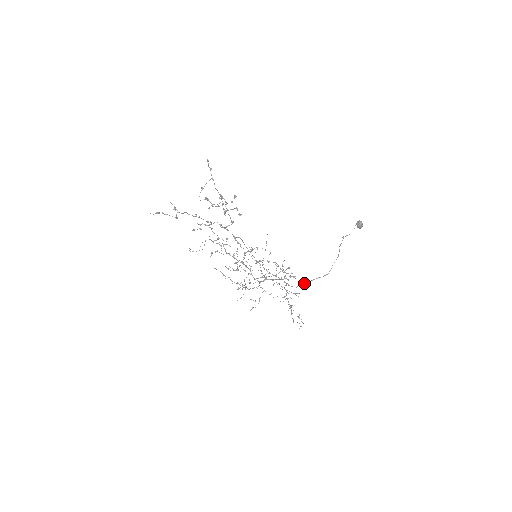
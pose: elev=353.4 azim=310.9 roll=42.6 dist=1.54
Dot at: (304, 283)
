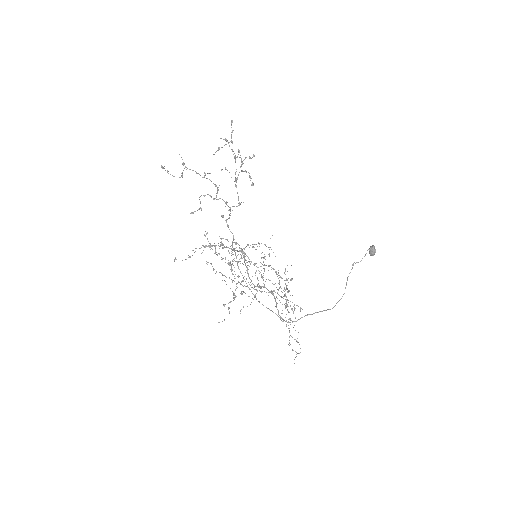
Dot at: occluded
